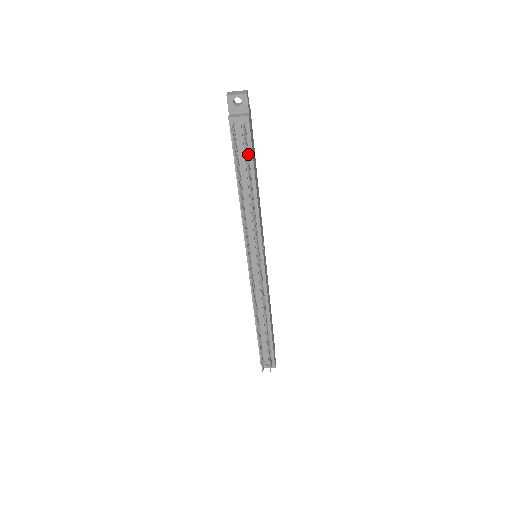
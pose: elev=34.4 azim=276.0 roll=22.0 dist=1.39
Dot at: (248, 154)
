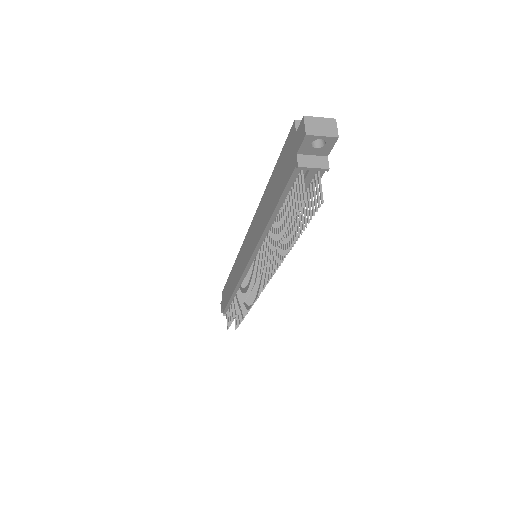
Dot at: occluded
